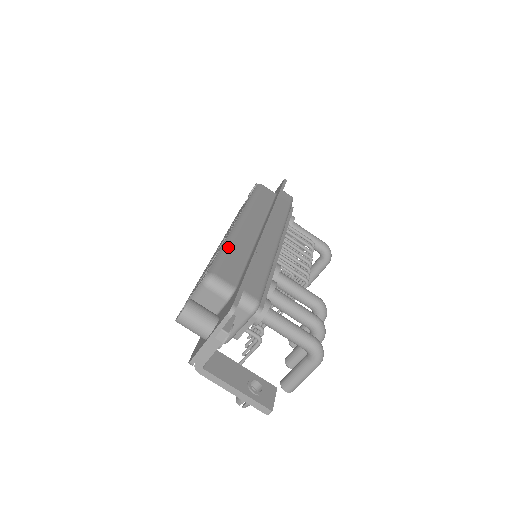
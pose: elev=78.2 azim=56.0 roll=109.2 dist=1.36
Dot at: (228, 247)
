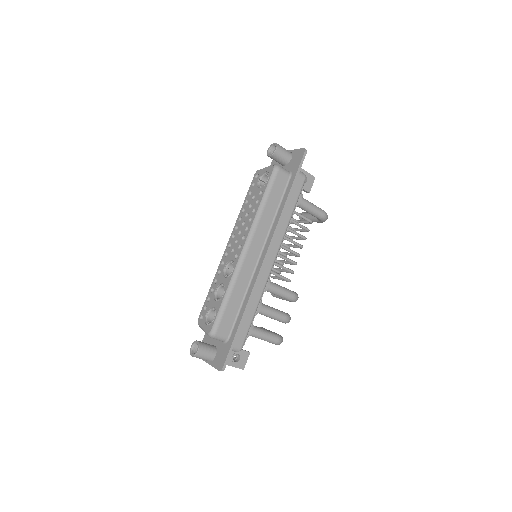
Dot at: (229, 296)
